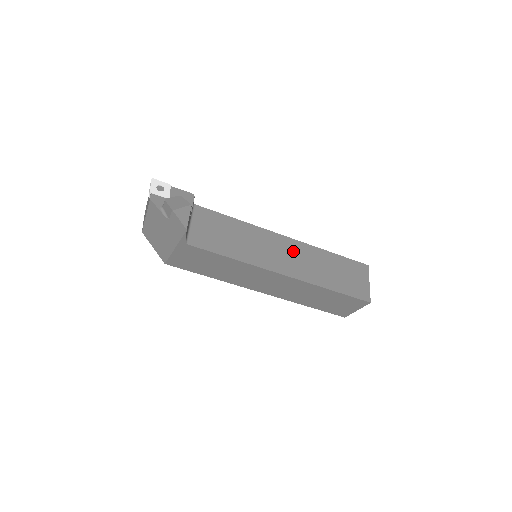
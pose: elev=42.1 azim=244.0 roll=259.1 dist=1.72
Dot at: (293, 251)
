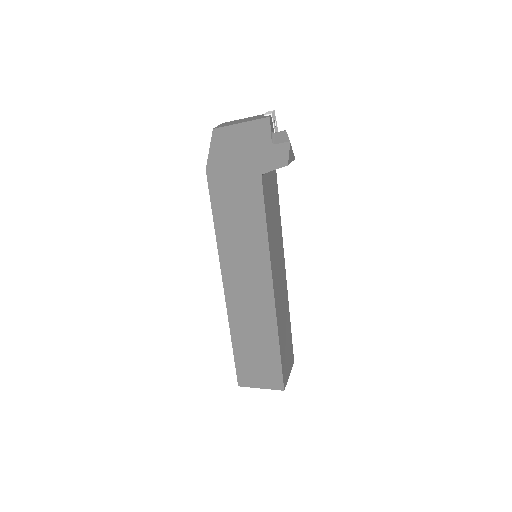
Dot at: (283, 285)
